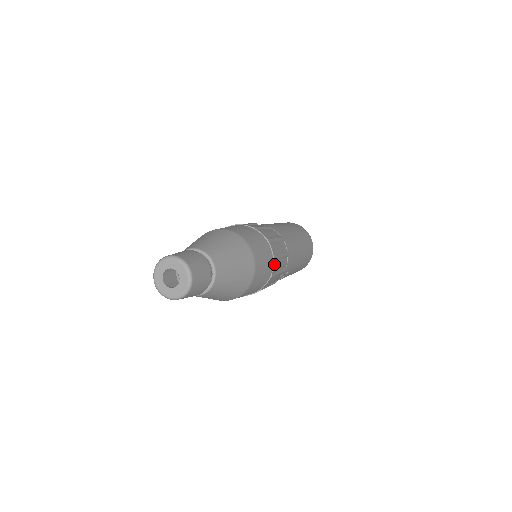
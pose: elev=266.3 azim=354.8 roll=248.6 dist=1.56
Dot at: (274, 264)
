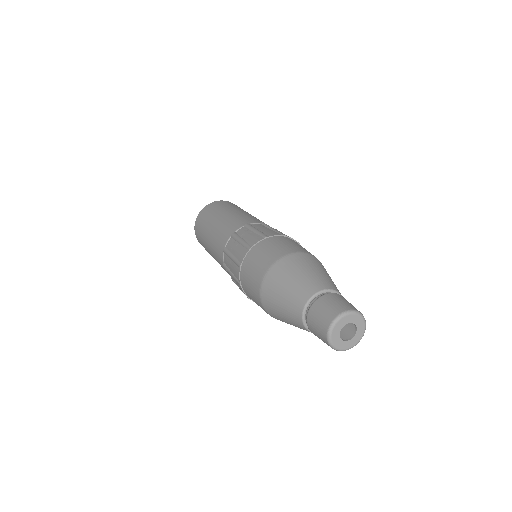
Dot at: occluded
